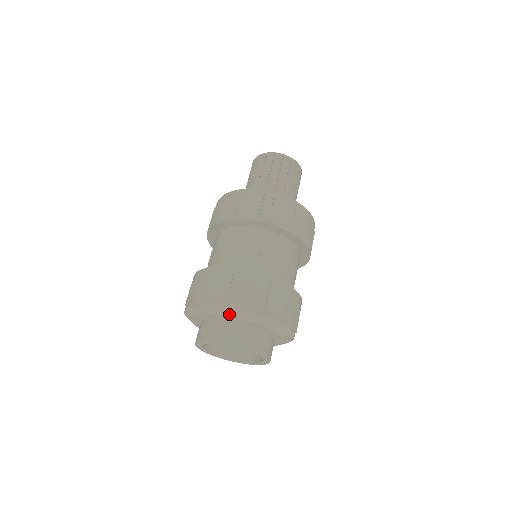
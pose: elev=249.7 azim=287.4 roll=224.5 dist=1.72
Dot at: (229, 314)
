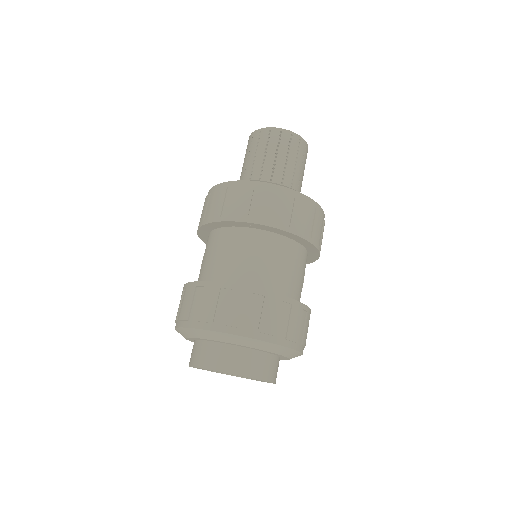
Dot at: (217, 339)
